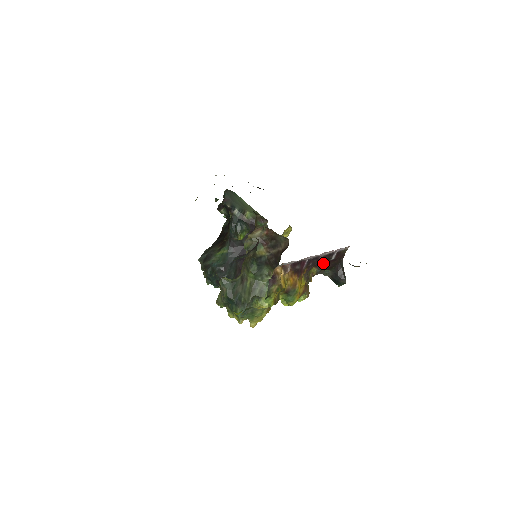
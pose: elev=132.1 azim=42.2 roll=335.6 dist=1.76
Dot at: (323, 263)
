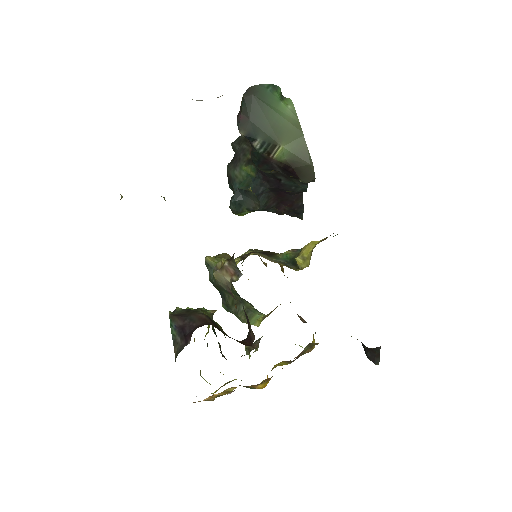
Dot at: occluded
